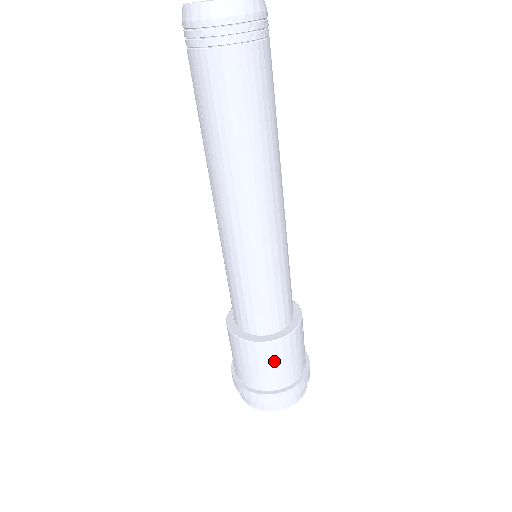
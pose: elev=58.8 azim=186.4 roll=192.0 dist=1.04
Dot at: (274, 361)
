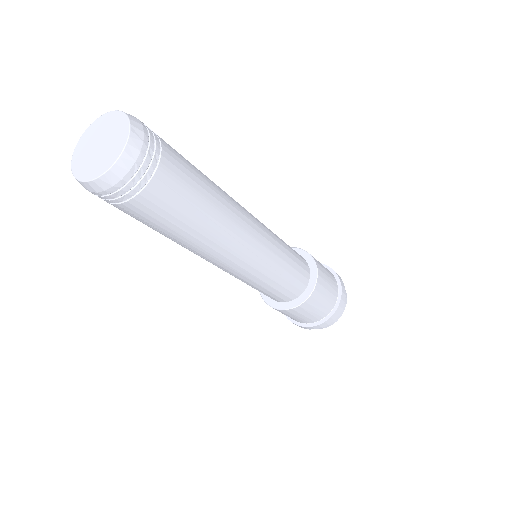
Dot at: (287, 315)
